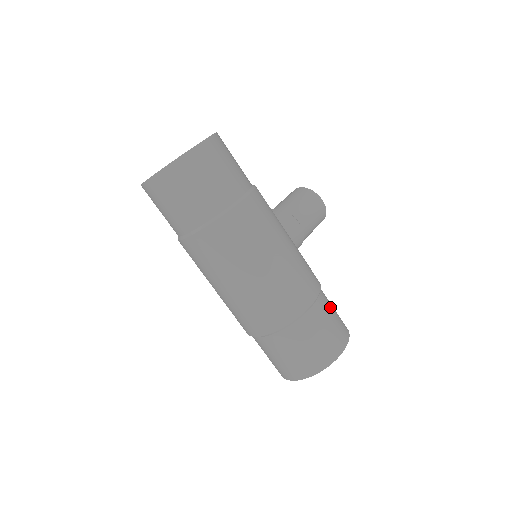
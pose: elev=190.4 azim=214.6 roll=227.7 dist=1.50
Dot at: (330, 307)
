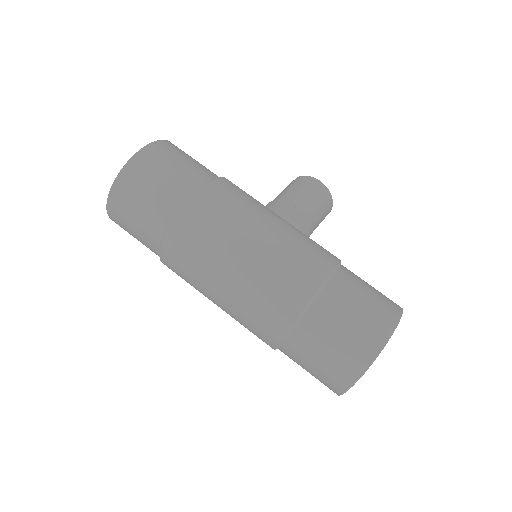
Dot at: (361, 281)
